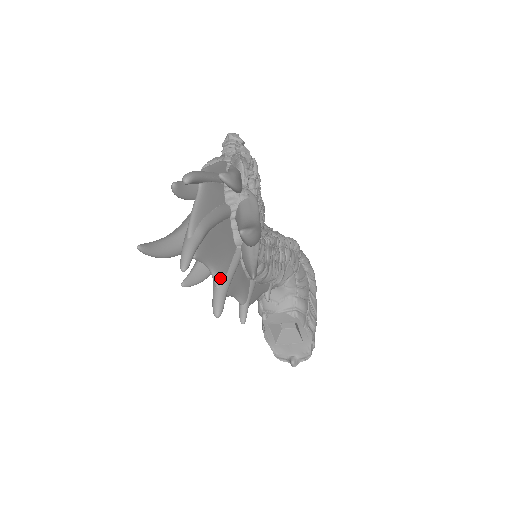
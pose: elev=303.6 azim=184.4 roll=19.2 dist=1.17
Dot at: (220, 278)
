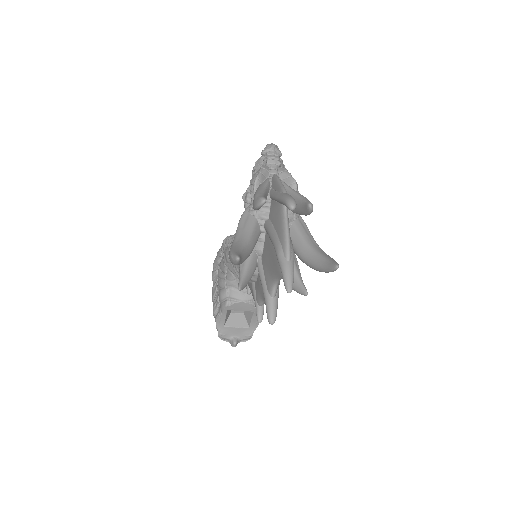
Dot at: (277, 290)
